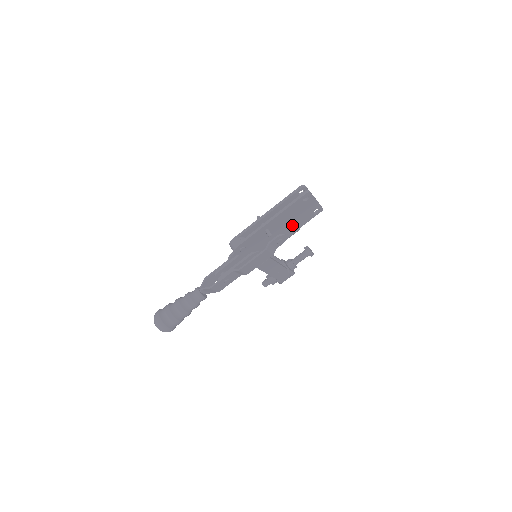
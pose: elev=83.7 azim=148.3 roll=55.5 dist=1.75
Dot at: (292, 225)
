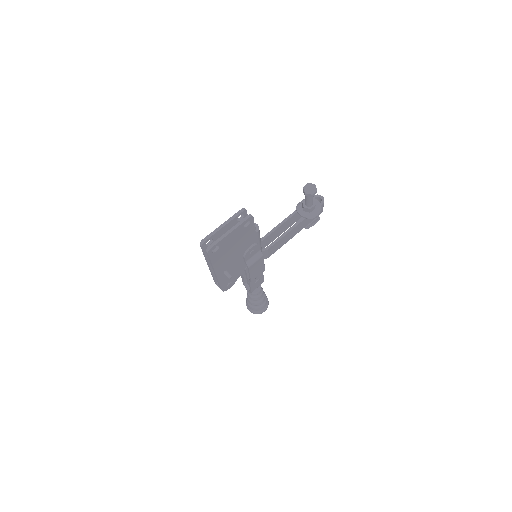
Dot at: (243, 245)
